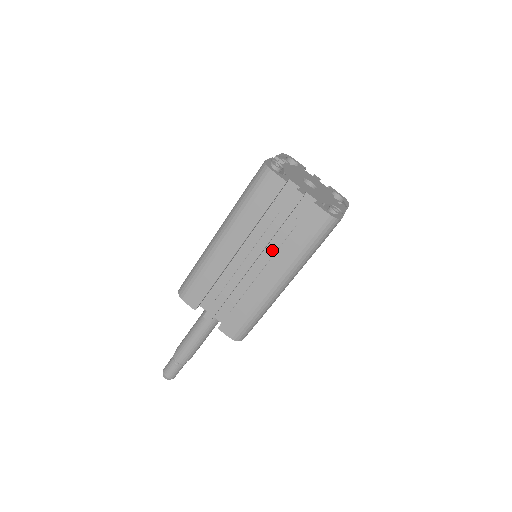
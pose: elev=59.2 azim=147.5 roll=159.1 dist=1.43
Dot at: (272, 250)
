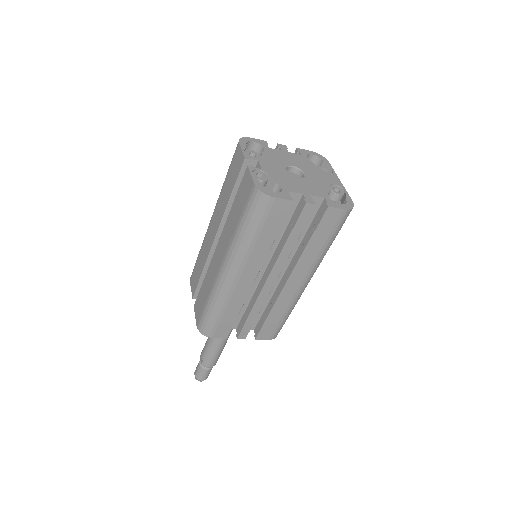
Dot at: occluded
